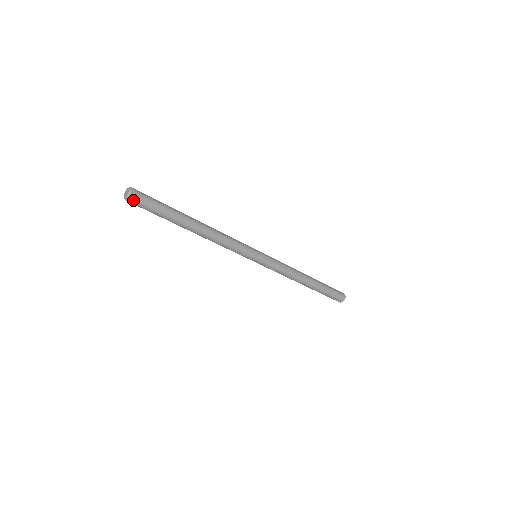
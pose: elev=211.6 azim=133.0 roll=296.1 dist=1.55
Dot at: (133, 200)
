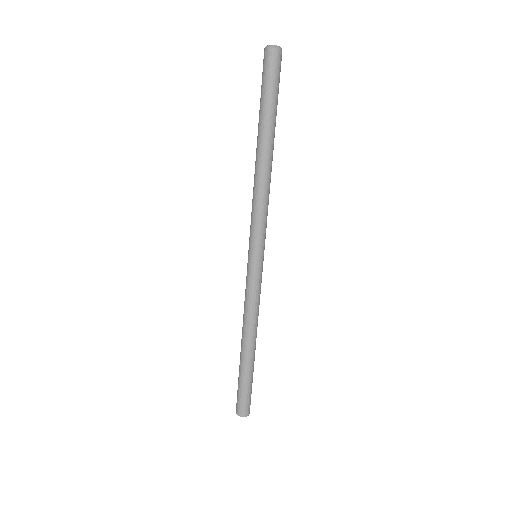
Dot at: (269, 55)
